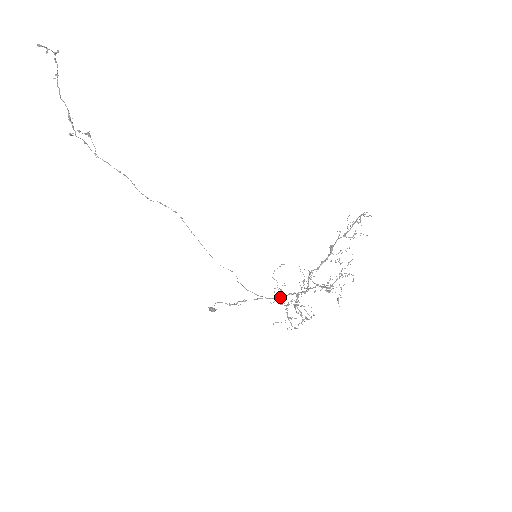
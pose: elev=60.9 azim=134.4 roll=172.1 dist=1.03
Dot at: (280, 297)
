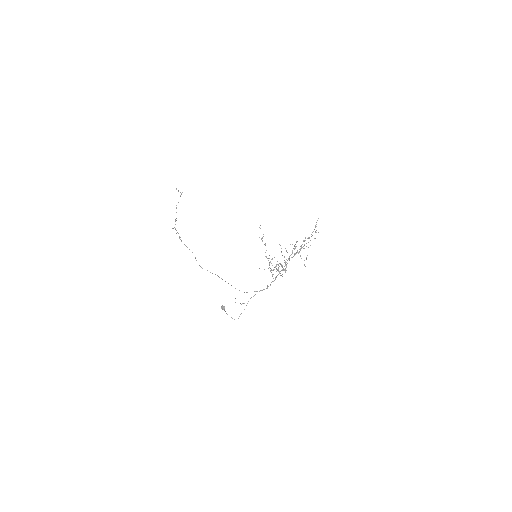
Dot at: (270, 285)
